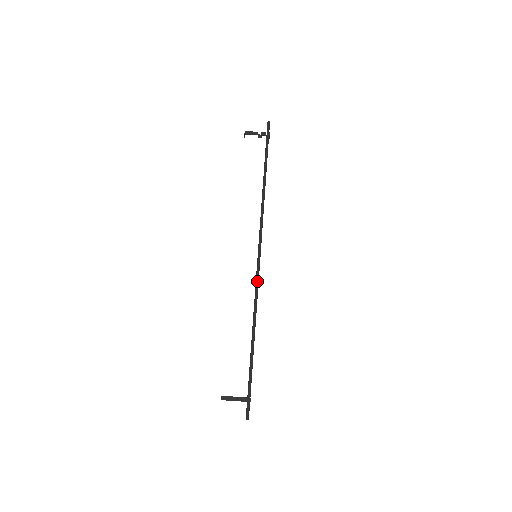
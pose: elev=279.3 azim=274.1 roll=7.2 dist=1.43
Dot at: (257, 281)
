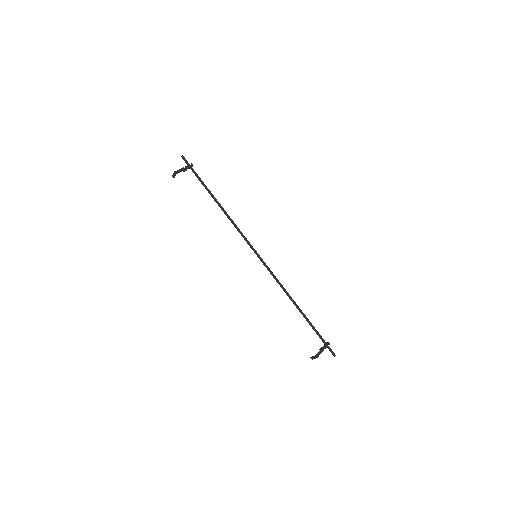
Dot at: (271, 271)
